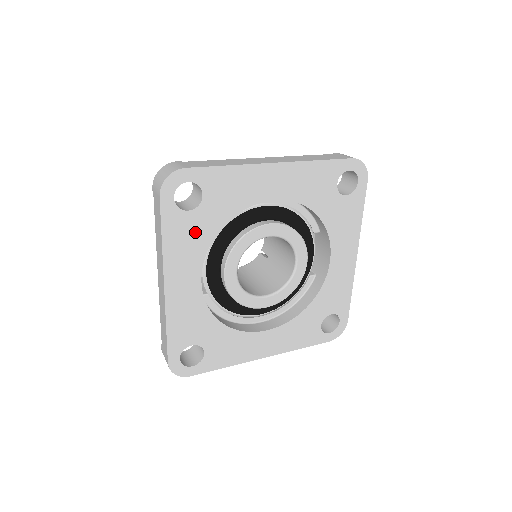
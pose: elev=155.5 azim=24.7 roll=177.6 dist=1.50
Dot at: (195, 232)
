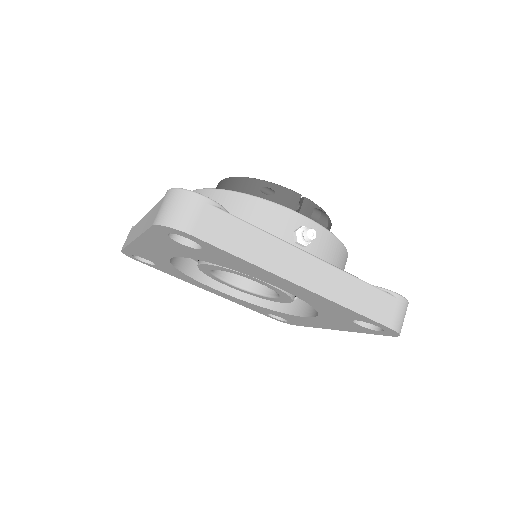
Dot at: (180, 249)
